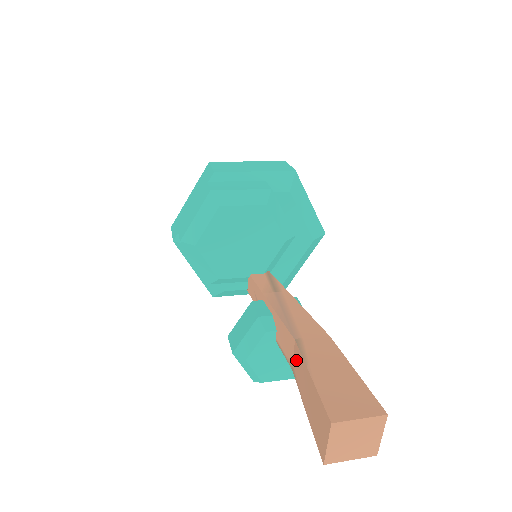
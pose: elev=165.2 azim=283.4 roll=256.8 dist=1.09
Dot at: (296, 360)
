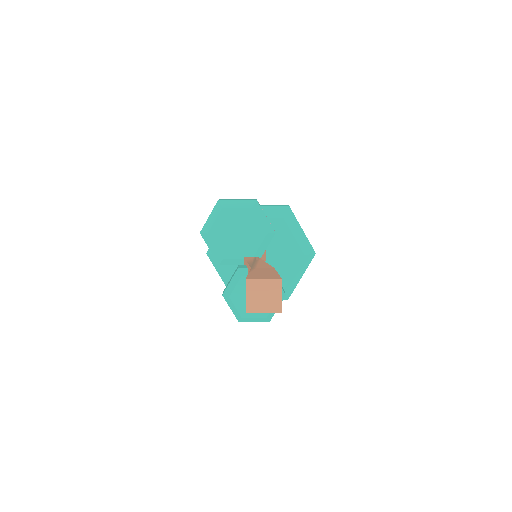
Dot at: occluded
